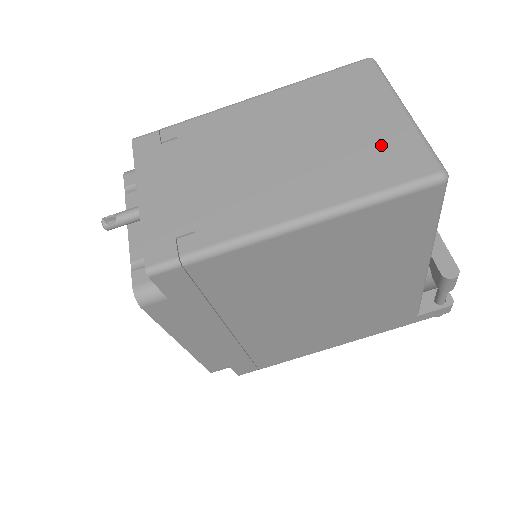
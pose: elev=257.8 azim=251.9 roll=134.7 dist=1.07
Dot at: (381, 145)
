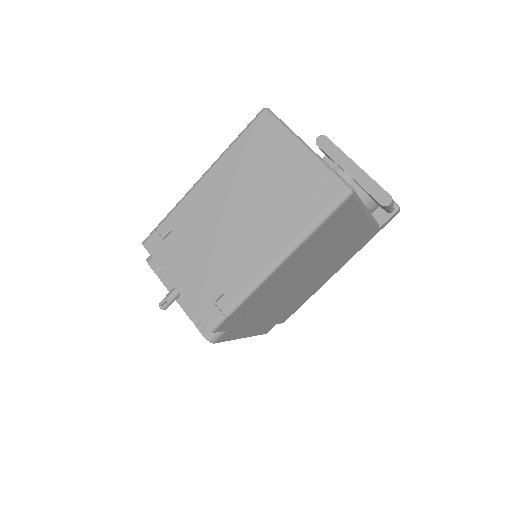
Dot at: (303, 184)
